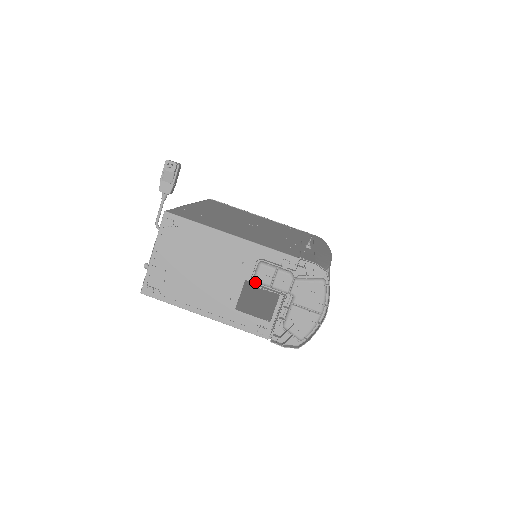
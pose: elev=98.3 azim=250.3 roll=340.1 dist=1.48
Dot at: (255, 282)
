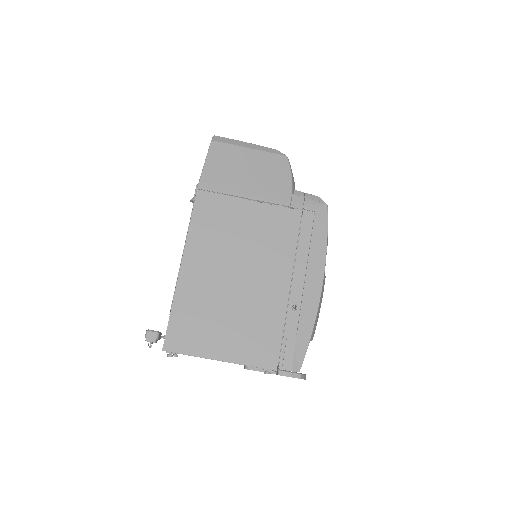
Dot at: occluded
